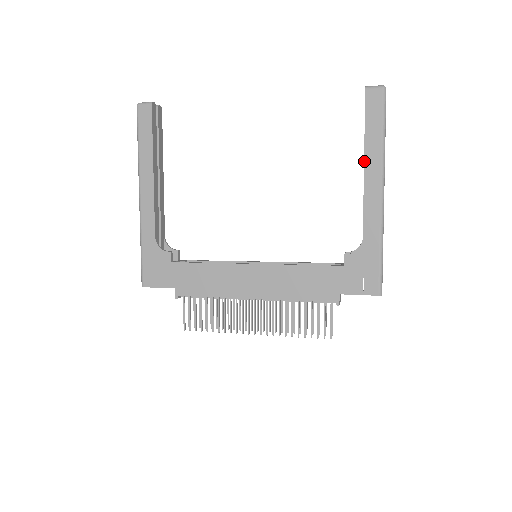
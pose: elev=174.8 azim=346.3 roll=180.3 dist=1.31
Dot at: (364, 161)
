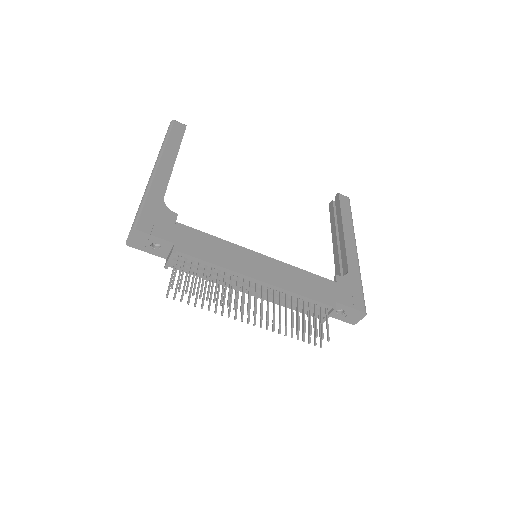
Dot at: (343, 226)
